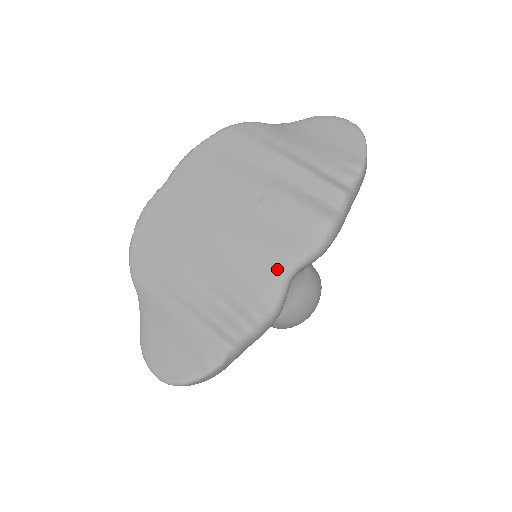
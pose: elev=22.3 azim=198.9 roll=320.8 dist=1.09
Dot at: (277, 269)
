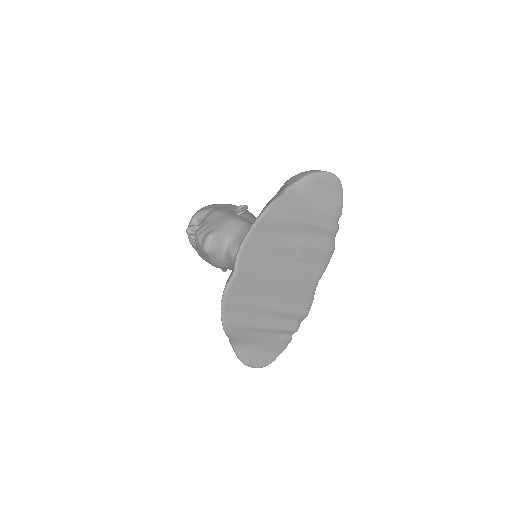
Dot at: (311, 288)
